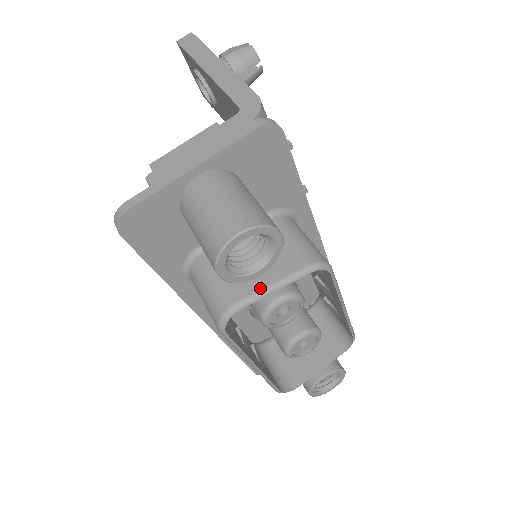
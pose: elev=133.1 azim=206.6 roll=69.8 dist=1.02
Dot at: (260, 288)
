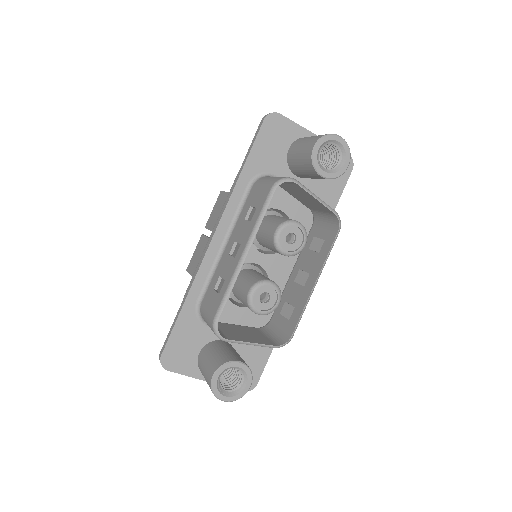
Dot at: (309, 190)
